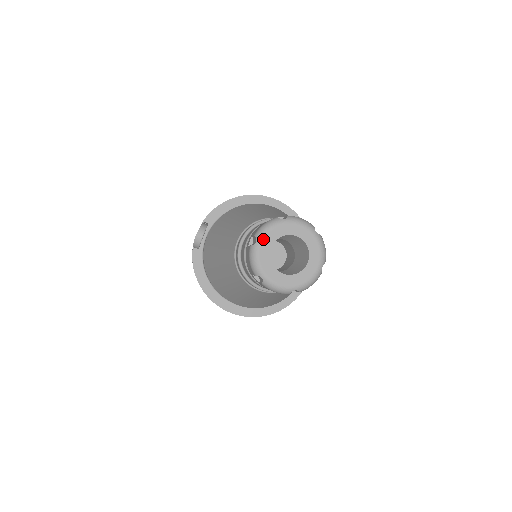
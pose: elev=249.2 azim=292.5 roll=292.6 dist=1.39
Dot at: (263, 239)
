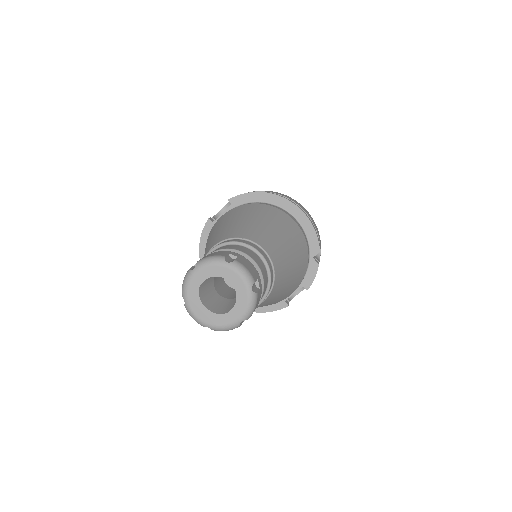
Dot at: (200, 270)
